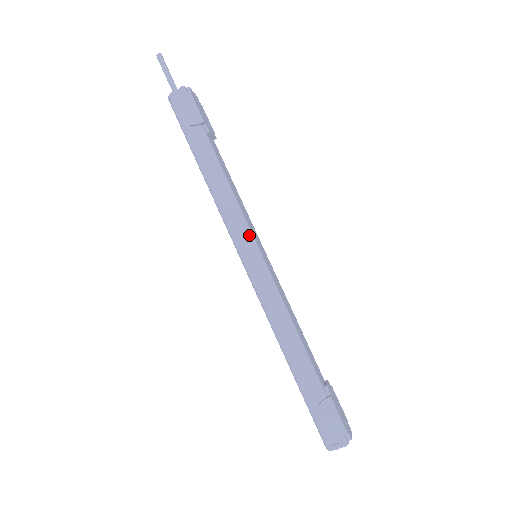
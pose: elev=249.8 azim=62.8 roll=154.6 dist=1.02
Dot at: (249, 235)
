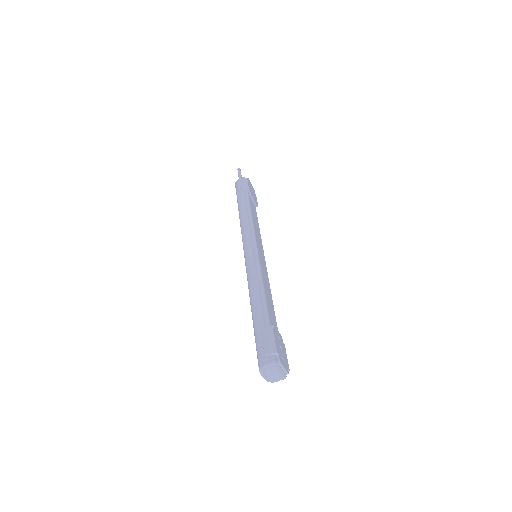
Dot at: (253, 238)
